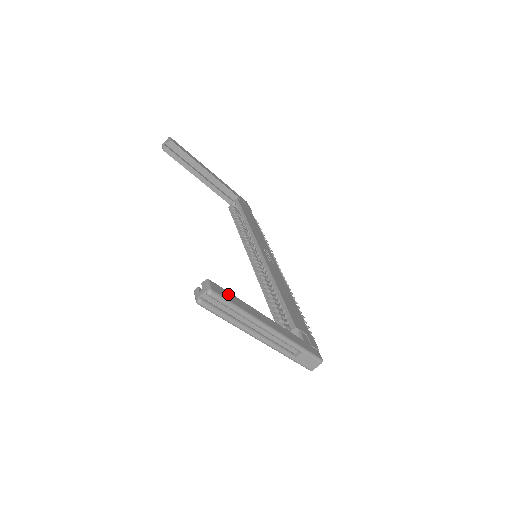
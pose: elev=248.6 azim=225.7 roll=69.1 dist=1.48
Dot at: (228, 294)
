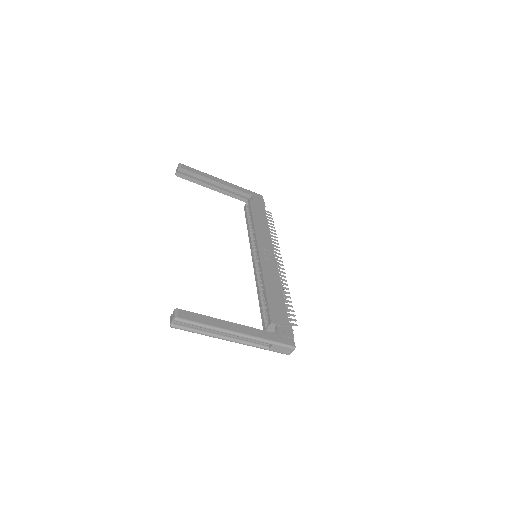
Dot at: (195, 315)
